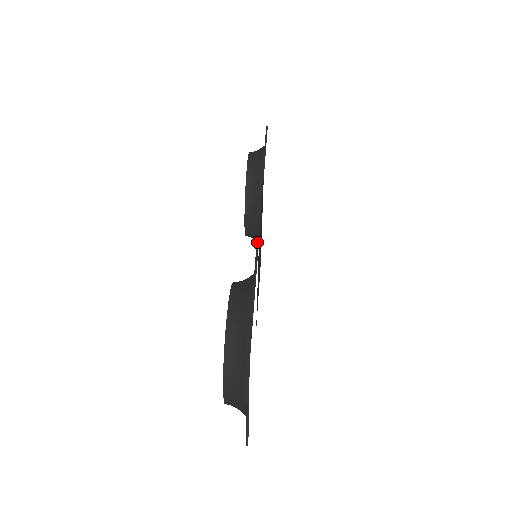
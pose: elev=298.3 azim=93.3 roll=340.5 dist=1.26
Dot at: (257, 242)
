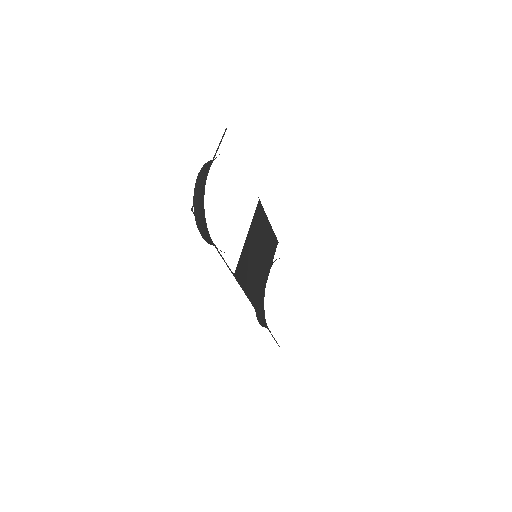
Dot at: occluded
